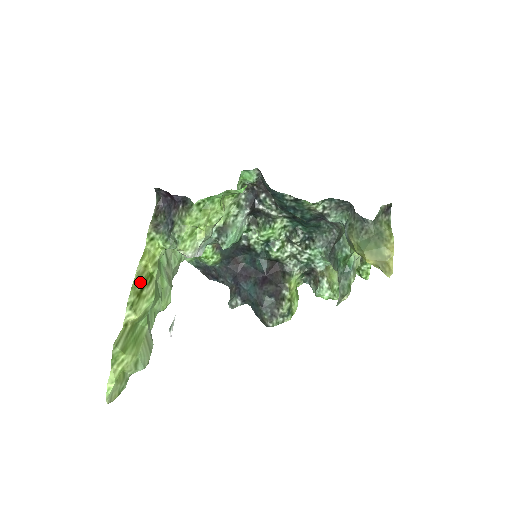
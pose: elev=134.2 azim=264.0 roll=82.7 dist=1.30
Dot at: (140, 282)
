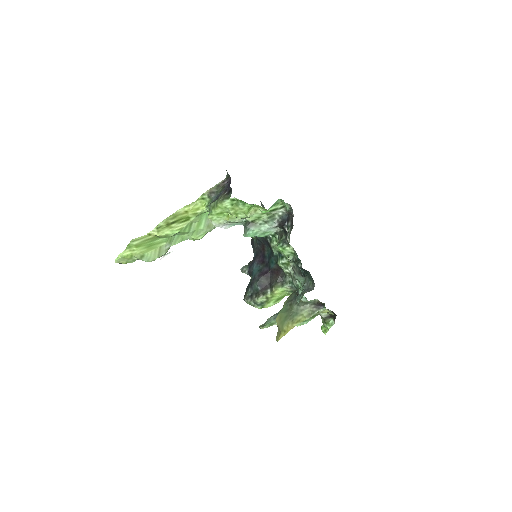
Dot at: (175, 218)
